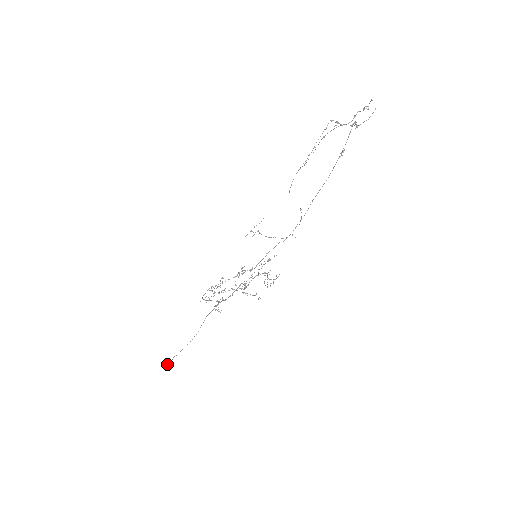
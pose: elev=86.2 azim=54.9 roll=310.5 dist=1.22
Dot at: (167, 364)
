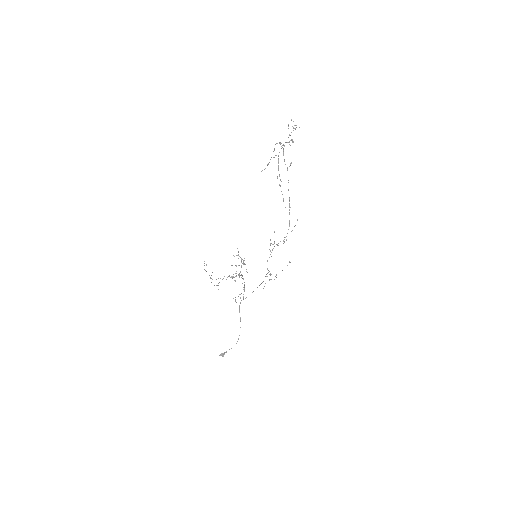
Dot at: (223, 353)
